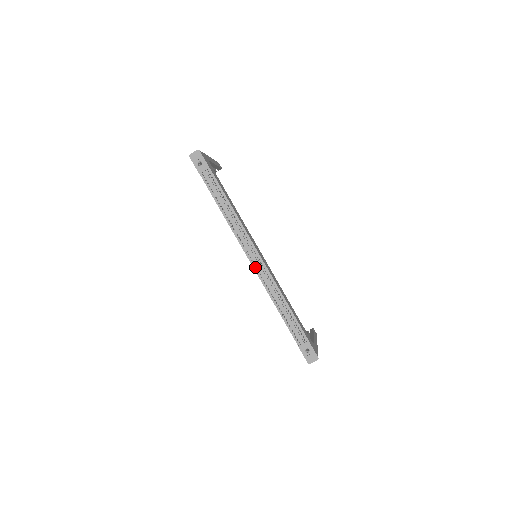
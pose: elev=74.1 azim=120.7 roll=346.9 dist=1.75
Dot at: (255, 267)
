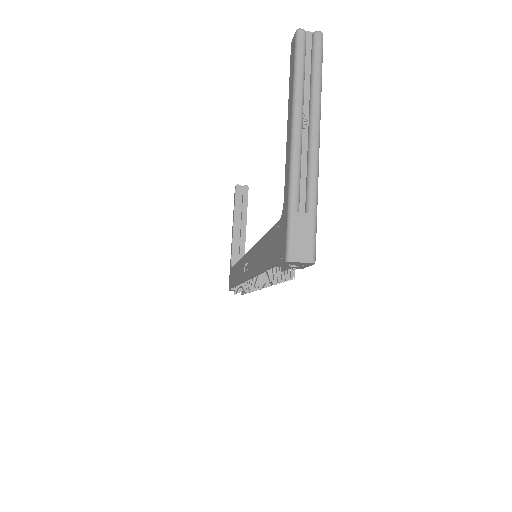
Dot at: (247, 281)
